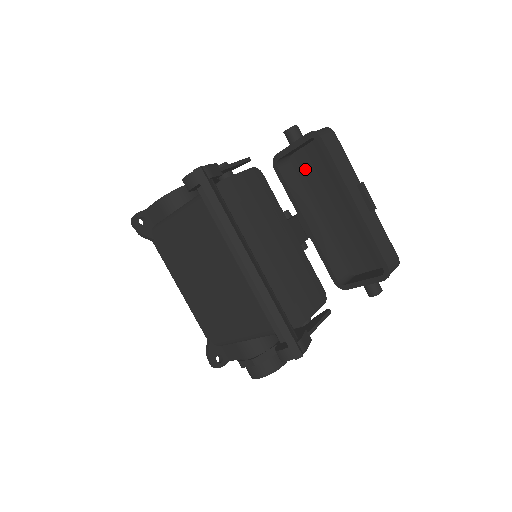
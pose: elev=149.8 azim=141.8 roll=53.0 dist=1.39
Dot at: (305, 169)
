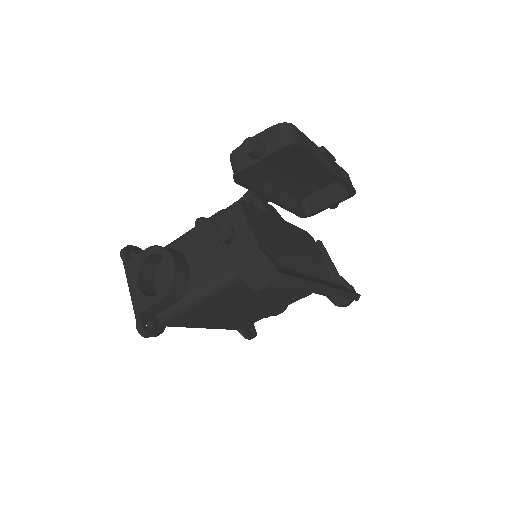
Dot at: occluded
